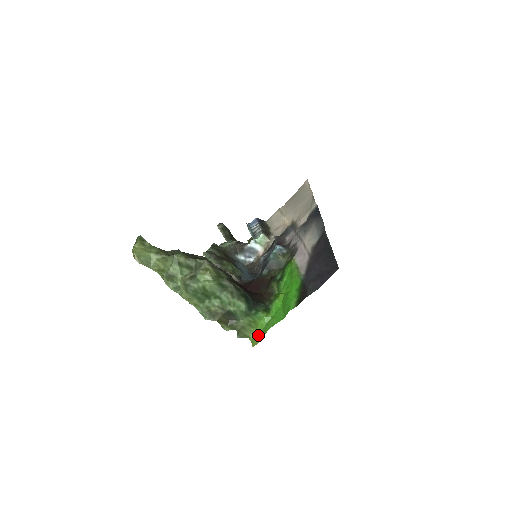
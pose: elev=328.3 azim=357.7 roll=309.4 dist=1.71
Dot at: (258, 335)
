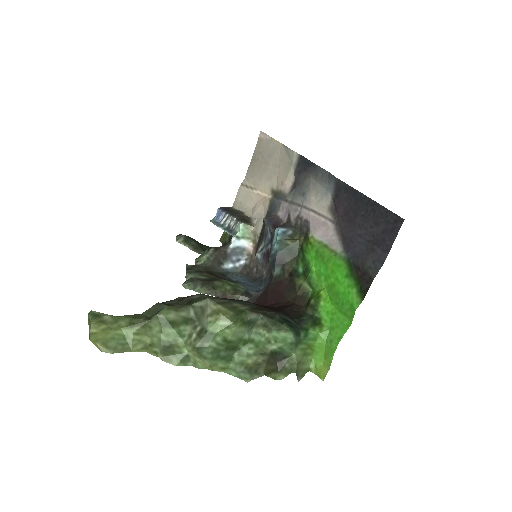
Dot at: (321, 361)
